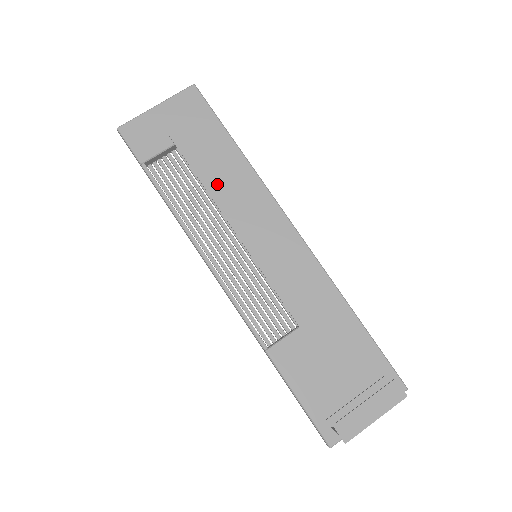
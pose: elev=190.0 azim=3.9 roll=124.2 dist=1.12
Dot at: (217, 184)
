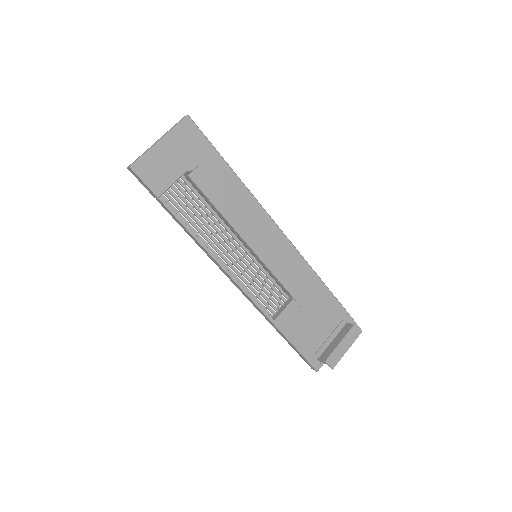
Dot at: (232, 212)
